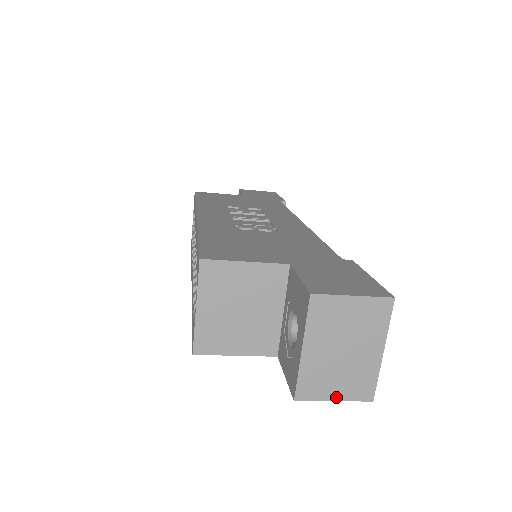
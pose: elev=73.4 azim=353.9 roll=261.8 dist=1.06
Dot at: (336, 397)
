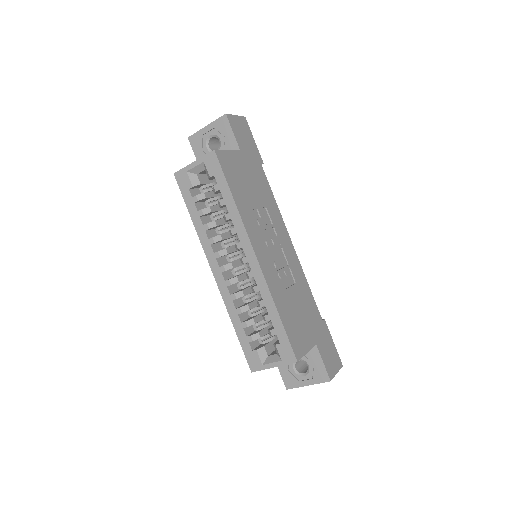
Dot at: occluded
